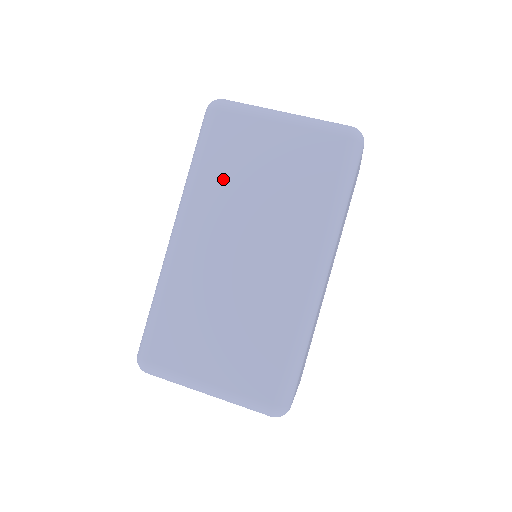
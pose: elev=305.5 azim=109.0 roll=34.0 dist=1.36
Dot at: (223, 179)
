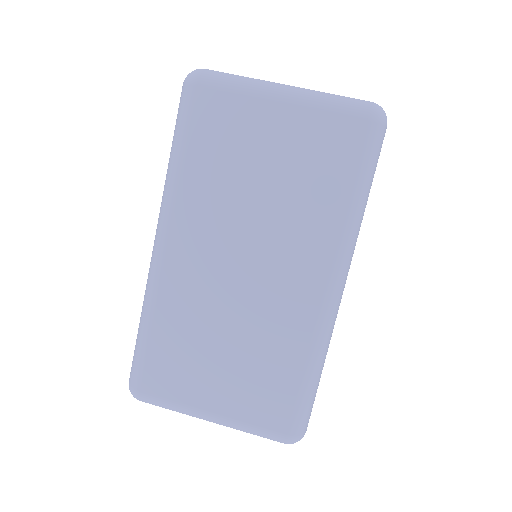
Dot at: (212, 177)
